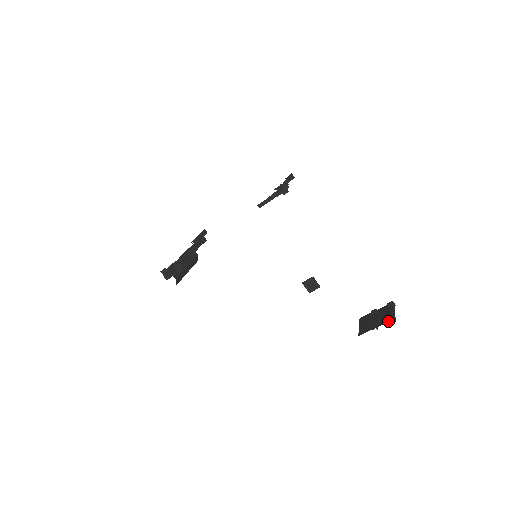
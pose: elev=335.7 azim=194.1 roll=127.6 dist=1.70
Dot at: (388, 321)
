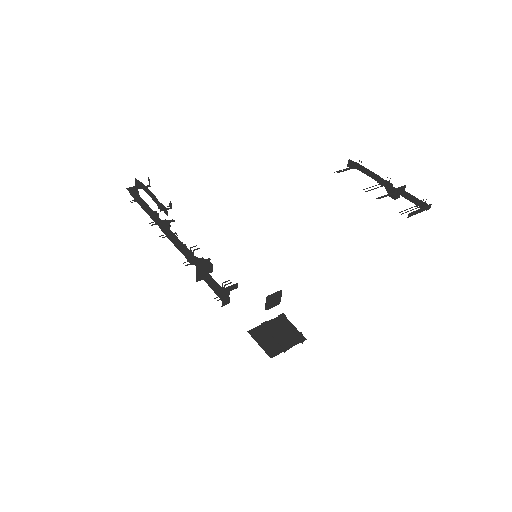
Dot at: (301, 341)
